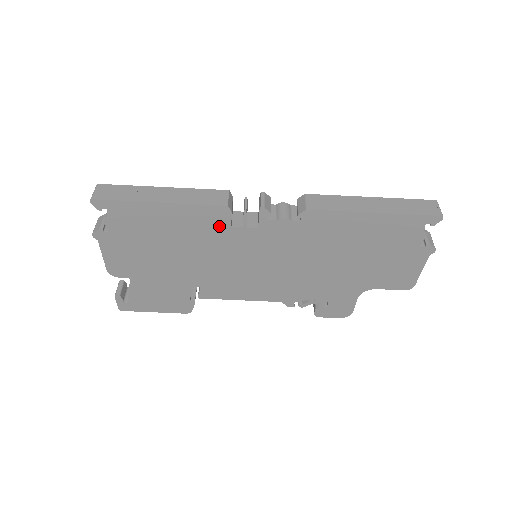
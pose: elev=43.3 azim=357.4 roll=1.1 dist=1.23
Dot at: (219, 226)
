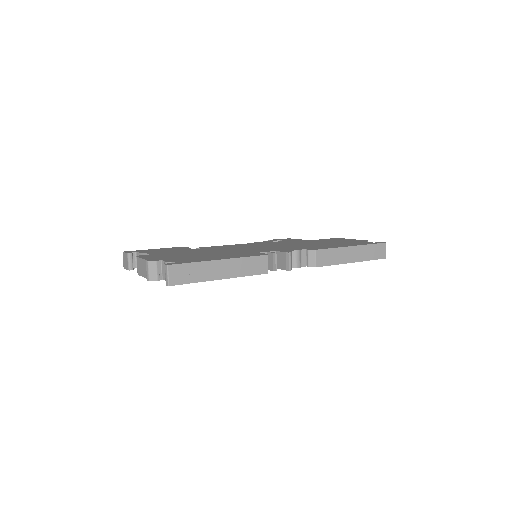
Dot at: occluded
